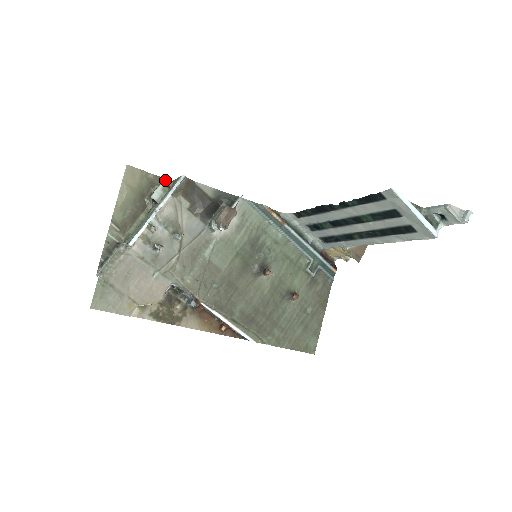
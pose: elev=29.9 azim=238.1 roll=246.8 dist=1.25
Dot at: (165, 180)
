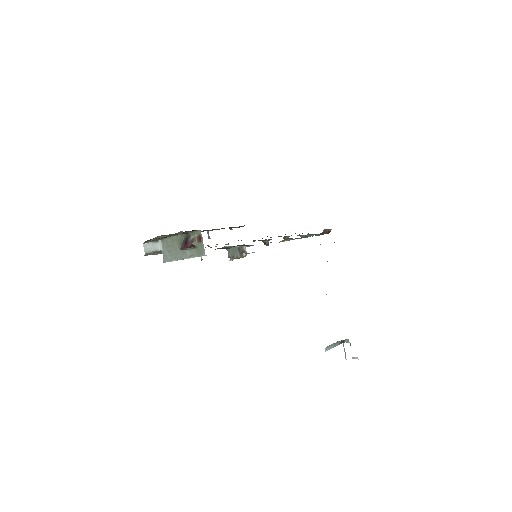
Dot at: (194, 230)
